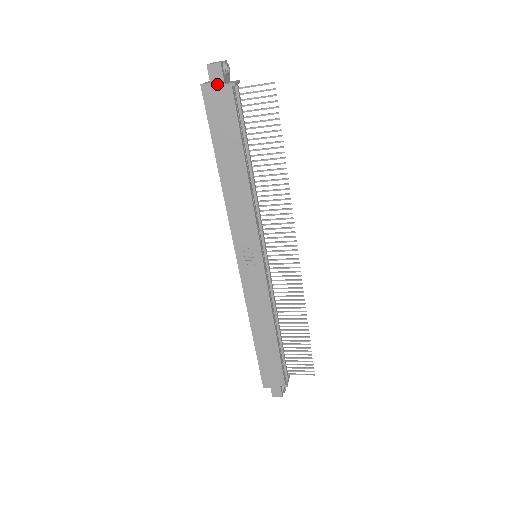
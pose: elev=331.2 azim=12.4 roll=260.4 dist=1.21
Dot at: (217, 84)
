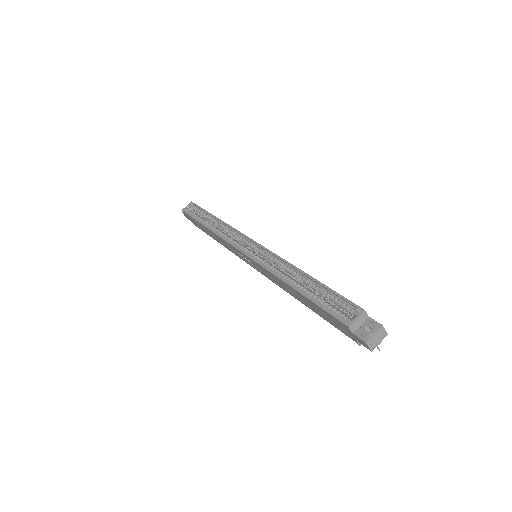
Dot at: (354, 337)
